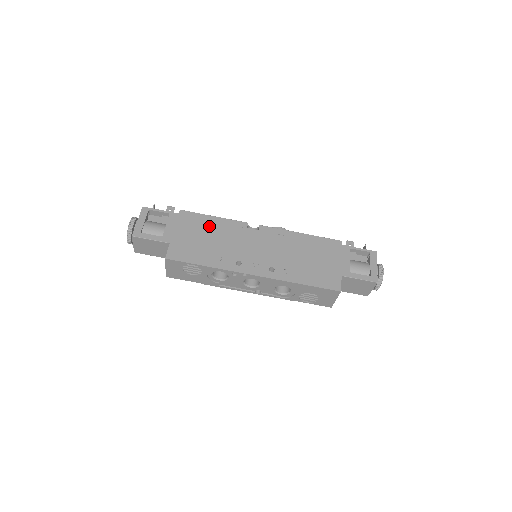
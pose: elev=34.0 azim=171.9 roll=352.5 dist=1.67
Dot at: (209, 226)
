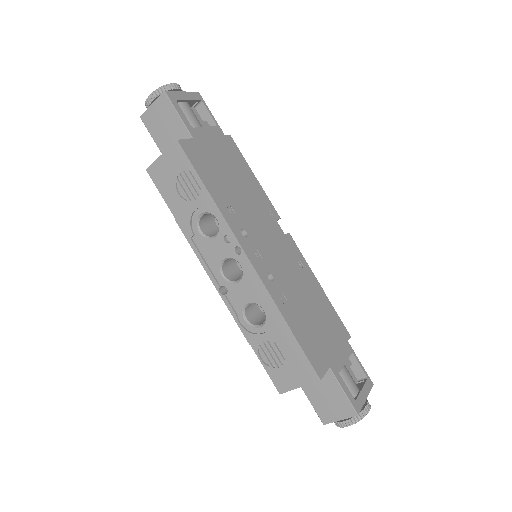
Dot at: (244, 176)
